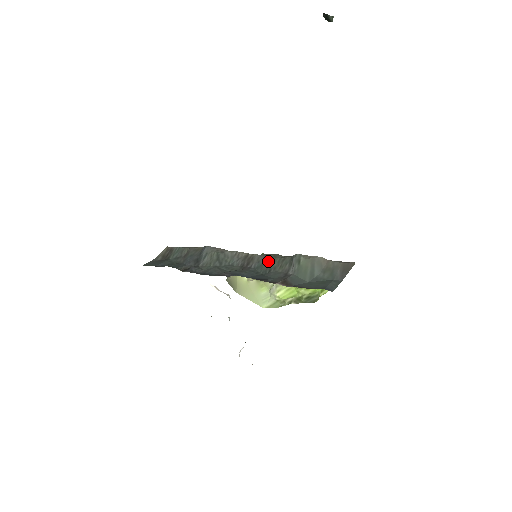
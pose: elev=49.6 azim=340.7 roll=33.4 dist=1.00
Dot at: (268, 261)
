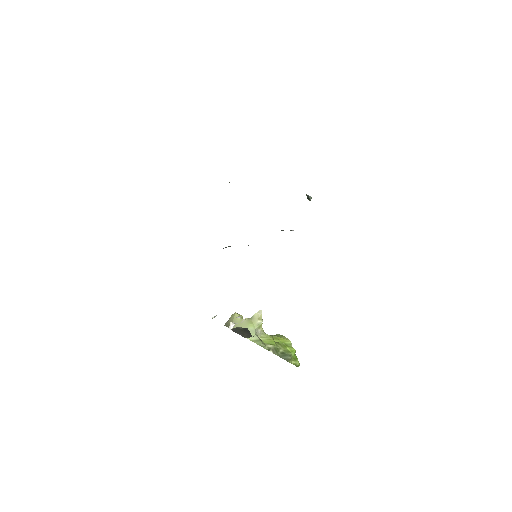
Dot at: occluded
